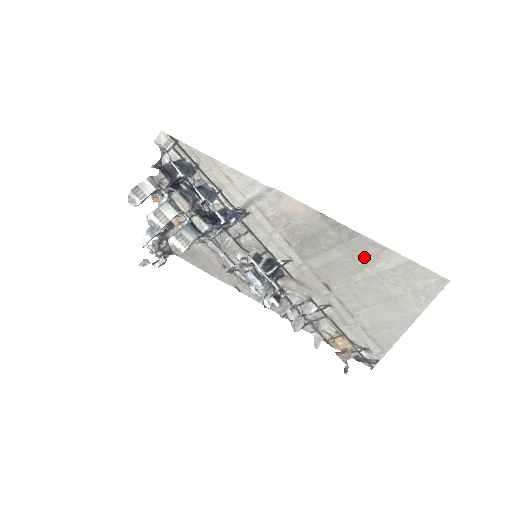
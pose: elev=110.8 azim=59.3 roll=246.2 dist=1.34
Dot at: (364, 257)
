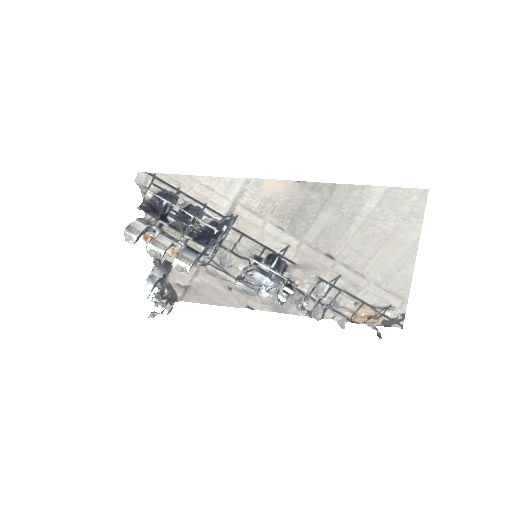
Dot at: (350, 206)
